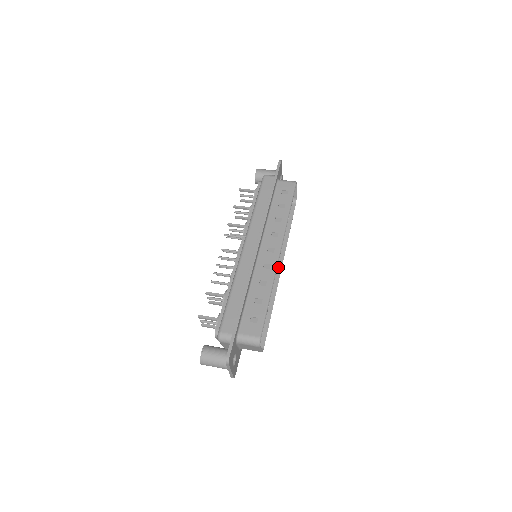
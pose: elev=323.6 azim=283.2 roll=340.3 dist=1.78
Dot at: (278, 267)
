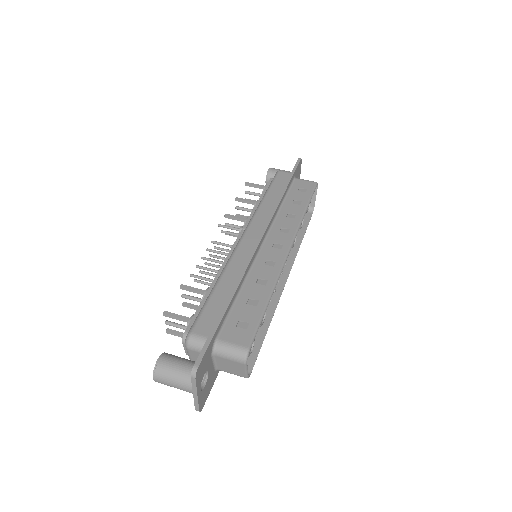
Dot at: (283, 277)
